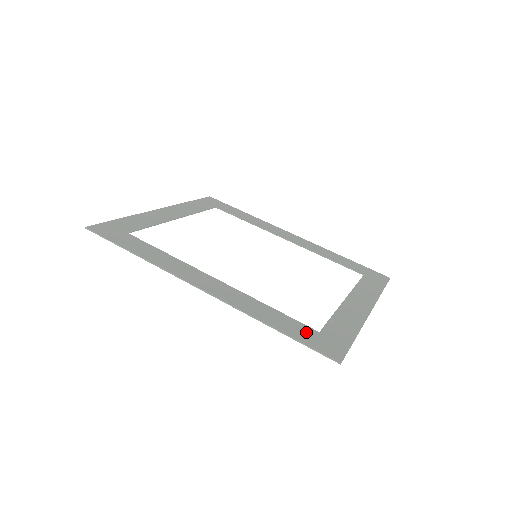
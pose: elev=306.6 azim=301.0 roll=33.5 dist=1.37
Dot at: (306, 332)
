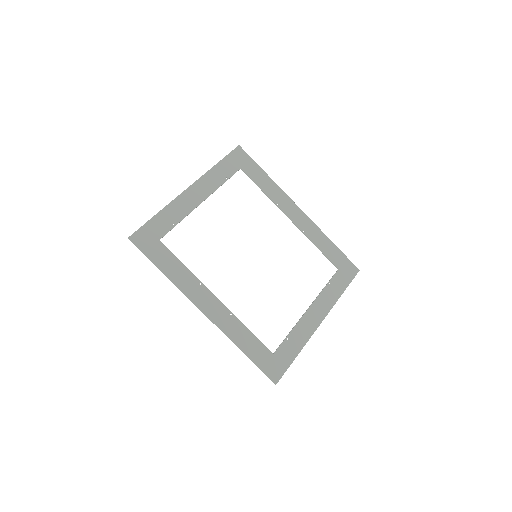
Dot at: (264, 355)
